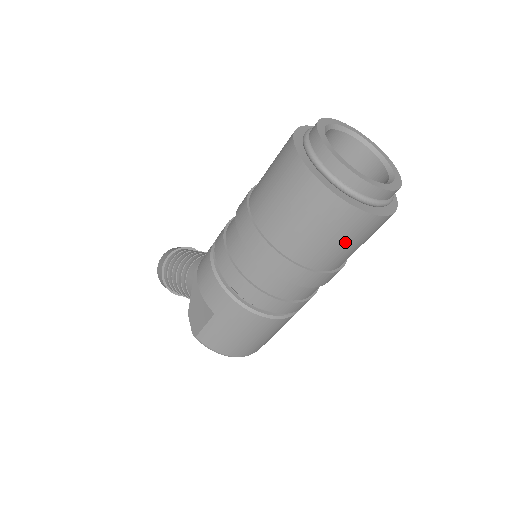
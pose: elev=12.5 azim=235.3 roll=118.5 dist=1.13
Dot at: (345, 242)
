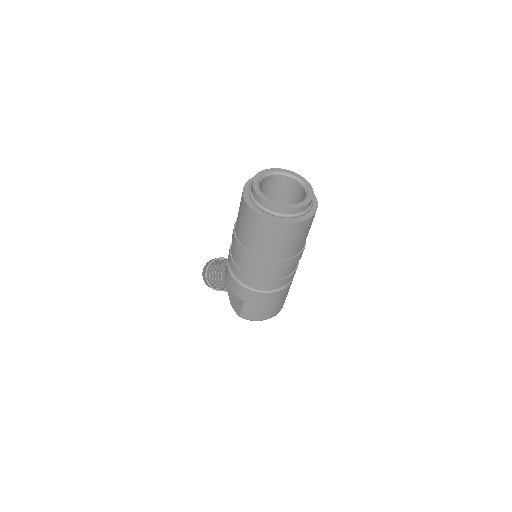
Dot at: (294, 240)
